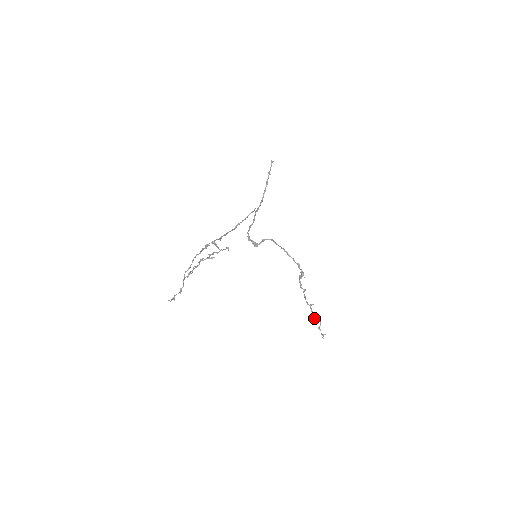
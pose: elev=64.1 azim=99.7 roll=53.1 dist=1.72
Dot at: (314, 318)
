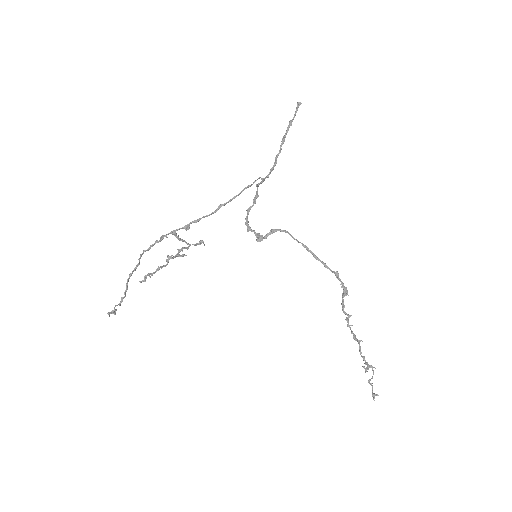
Dot at: (364, 363)
